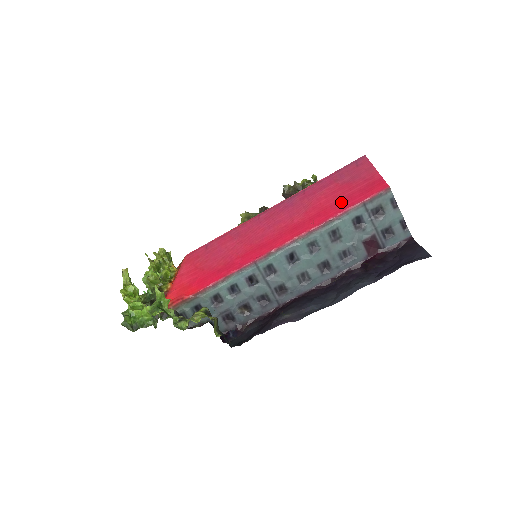
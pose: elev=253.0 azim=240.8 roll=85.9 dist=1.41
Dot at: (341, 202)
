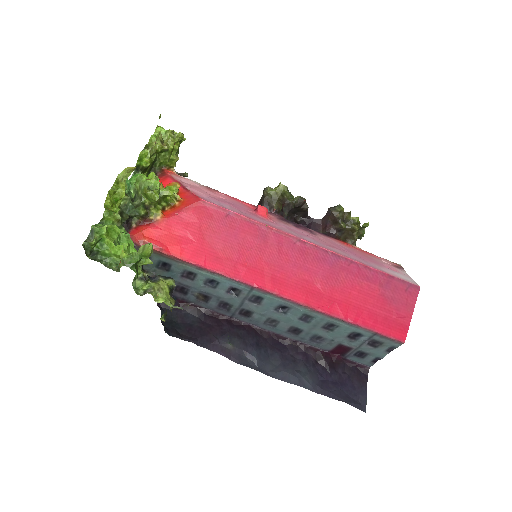
Dot at: (364, 313)
